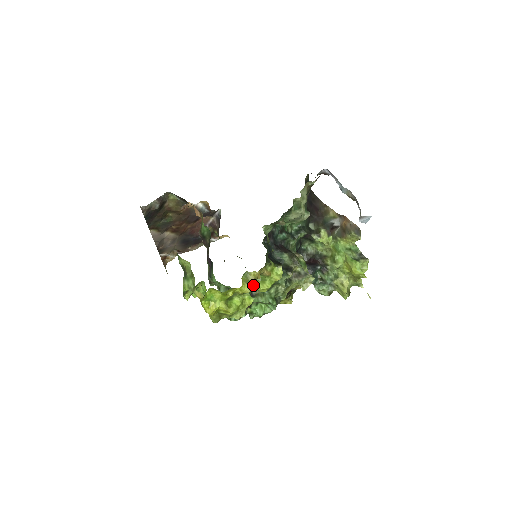
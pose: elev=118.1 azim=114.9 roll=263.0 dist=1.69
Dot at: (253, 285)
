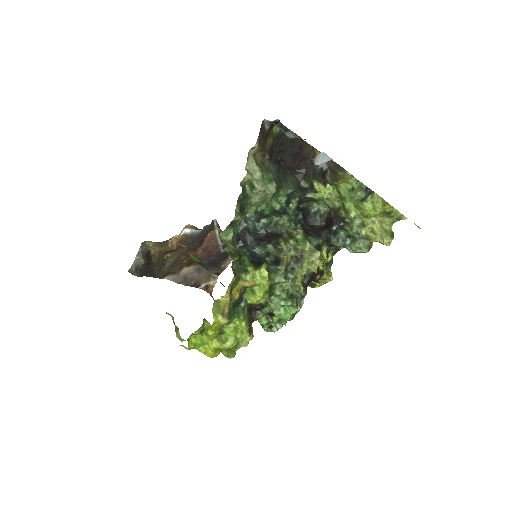
Dot at: (226, 313)
